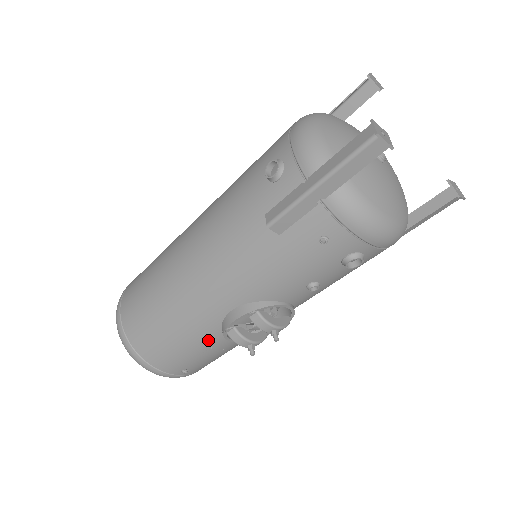
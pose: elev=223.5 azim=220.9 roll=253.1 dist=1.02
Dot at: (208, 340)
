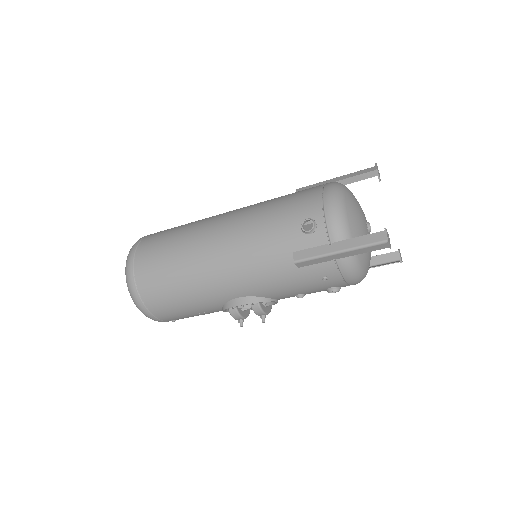
Dot at: (208, 308)
